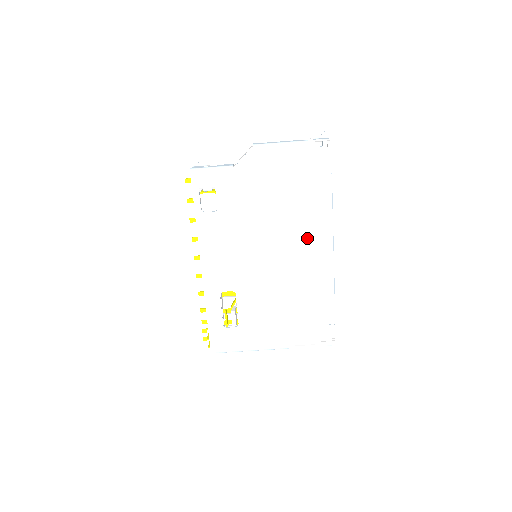
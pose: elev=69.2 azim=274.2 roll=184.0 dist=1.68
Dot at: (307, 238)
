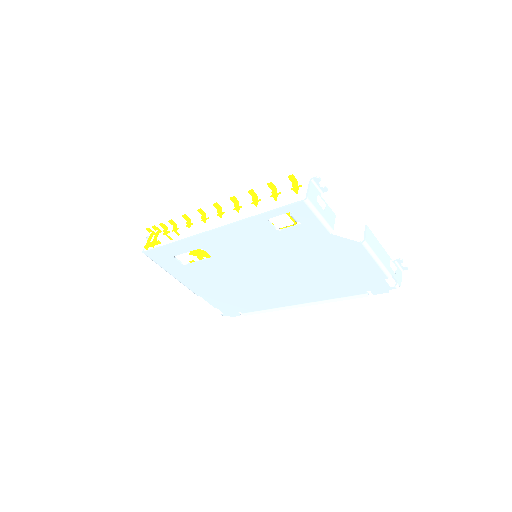
Dot at: (299, 291)
